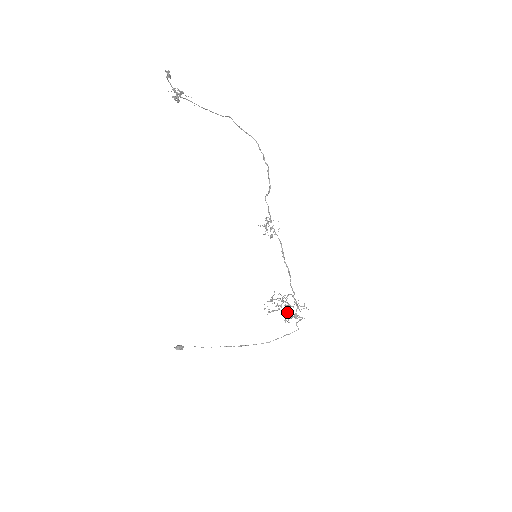
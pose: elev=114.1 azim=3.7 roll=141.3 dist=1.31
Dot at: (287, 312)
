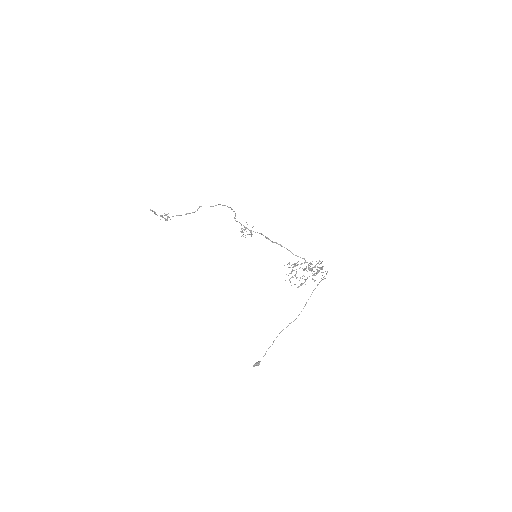
Dot at: occluded
